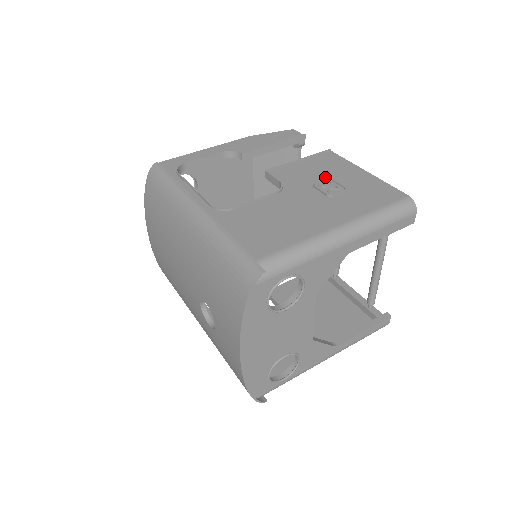
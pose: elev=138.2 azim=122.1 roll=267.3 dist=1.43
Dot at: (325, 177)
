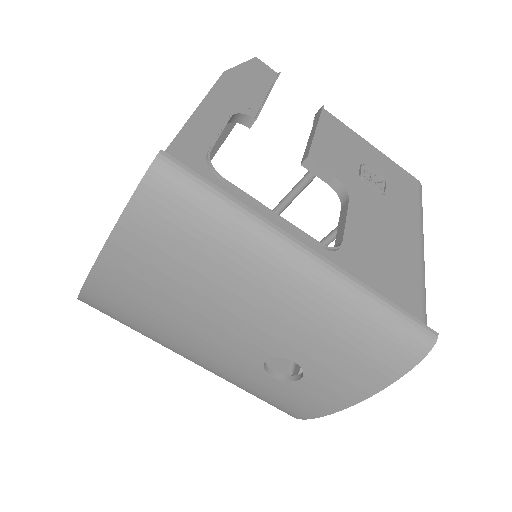
Dot at: (356, 160)
